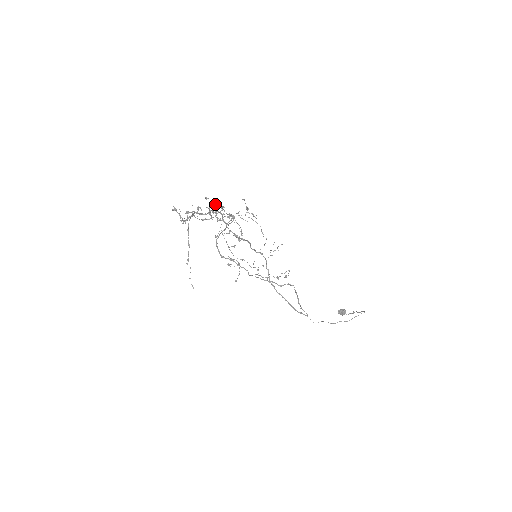
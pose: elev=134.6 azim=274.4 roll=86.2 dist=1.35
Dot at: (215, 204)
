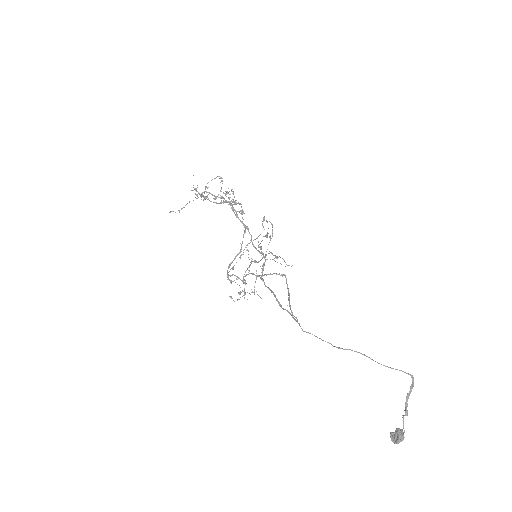
Dot at: (229, 194)
